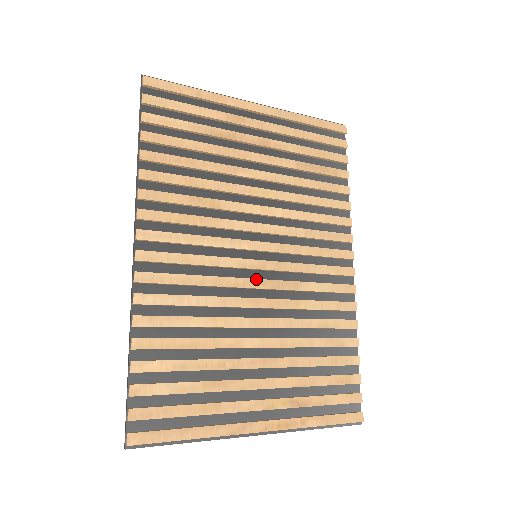
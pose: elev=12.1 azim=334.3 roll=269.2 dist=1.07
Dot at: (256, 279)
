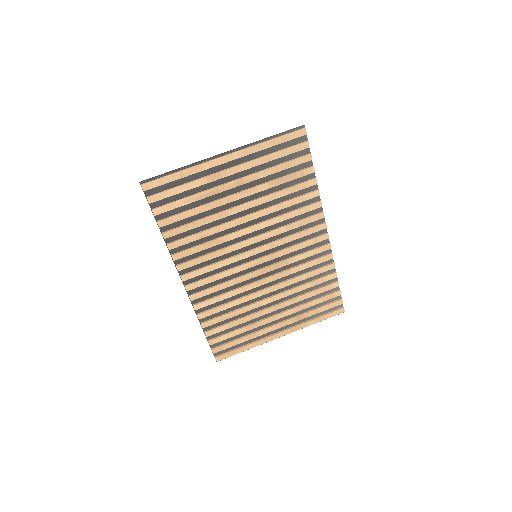
Dot at: (259, 270)
